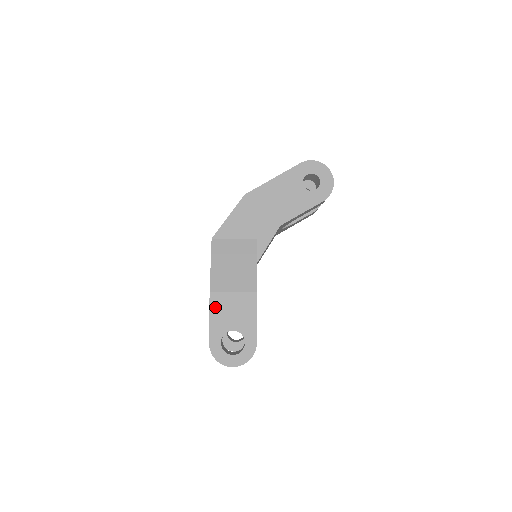
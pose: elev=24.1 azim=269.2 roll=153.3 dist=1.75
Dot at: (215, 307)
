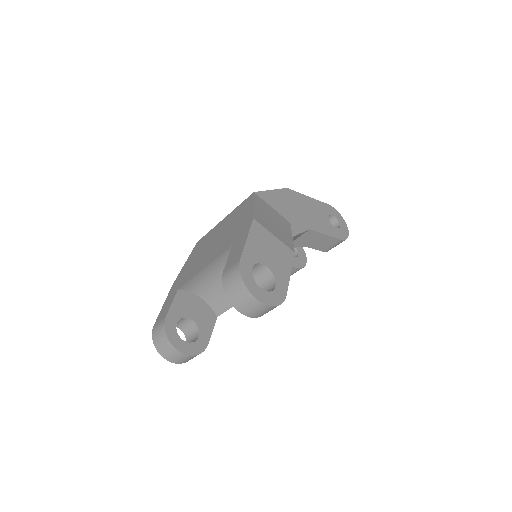
Dot at: (255, 234)
